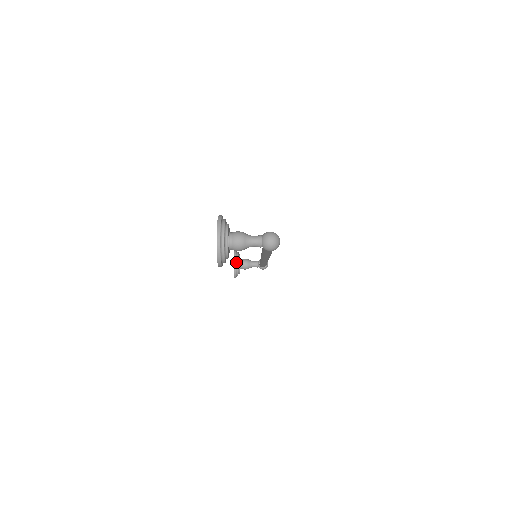
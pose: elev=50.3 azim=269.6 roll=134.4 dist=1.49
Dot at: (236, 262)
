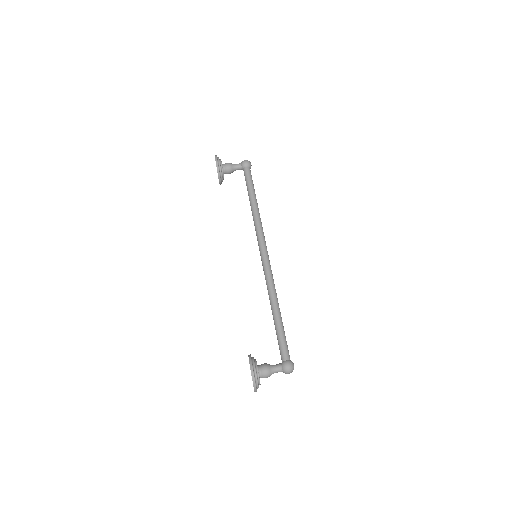
Dot at: occluded
